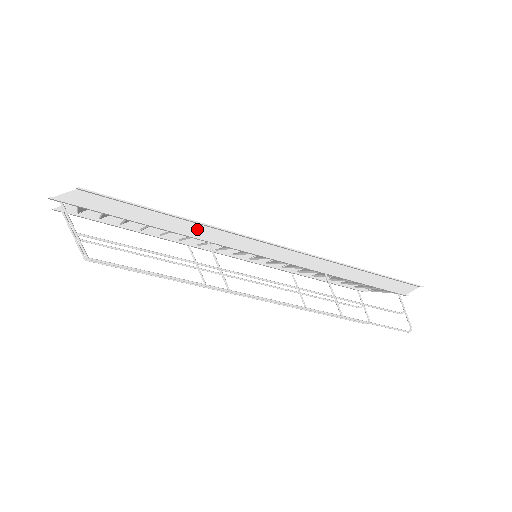
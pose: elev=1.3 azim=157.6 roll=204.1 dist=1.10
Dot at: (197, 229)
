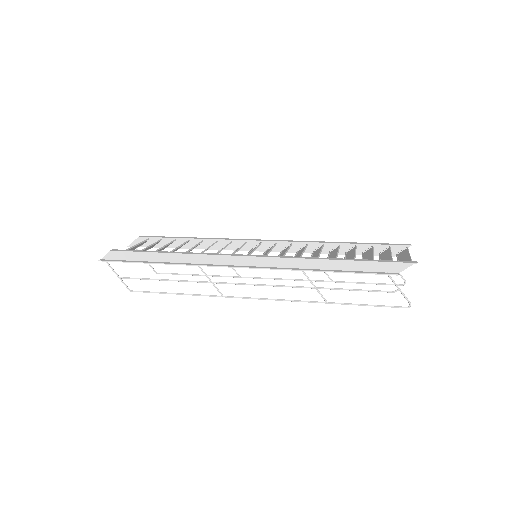
Dot at: (189, 257)
